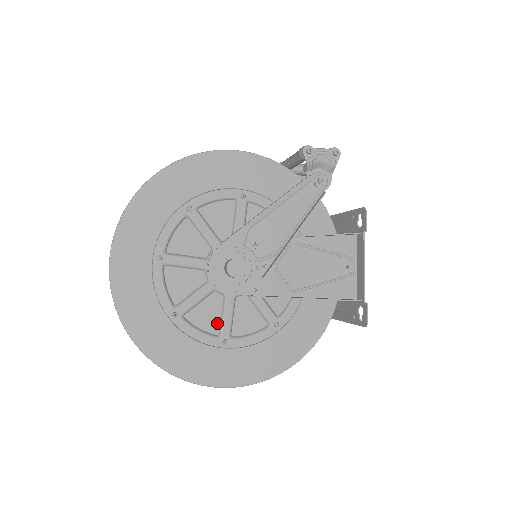
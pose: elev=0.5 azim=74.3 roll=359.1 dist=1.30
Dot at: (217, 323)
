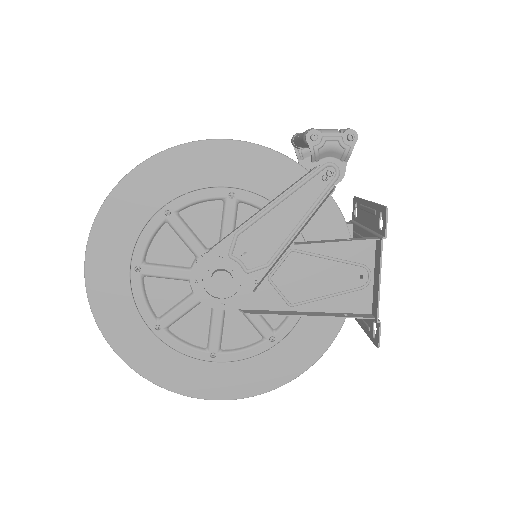
Dot at: (205, 336)
